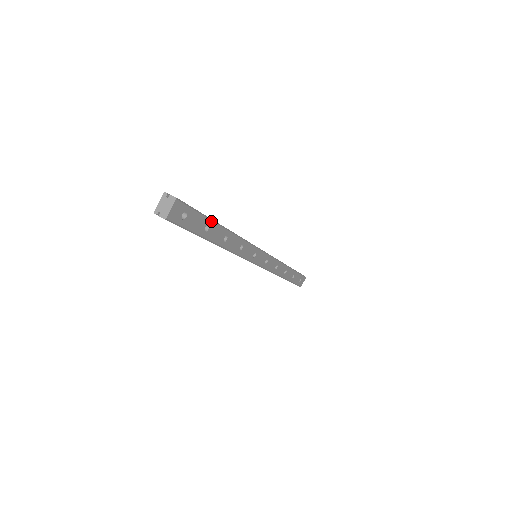
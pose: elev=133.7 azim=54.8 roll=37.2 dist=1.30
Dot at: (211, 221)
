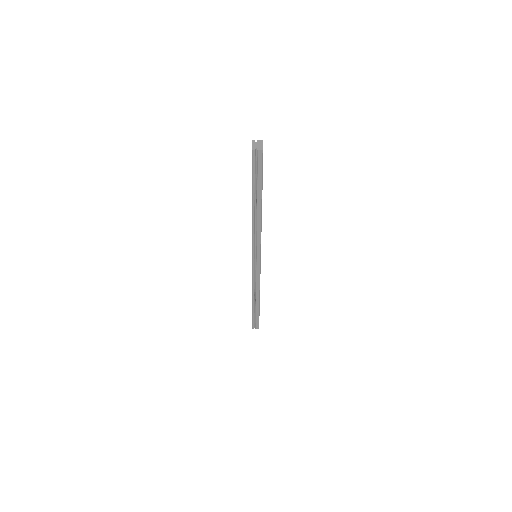
Dot at: occluded
